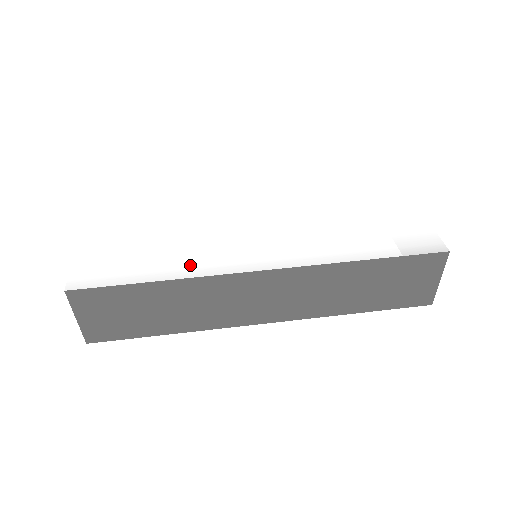
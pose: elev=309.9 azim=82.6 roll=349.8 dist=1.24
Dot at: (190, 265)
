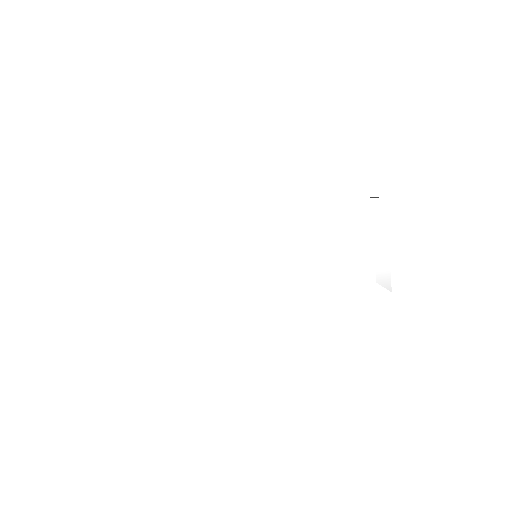
Dot at: (211, 299)
